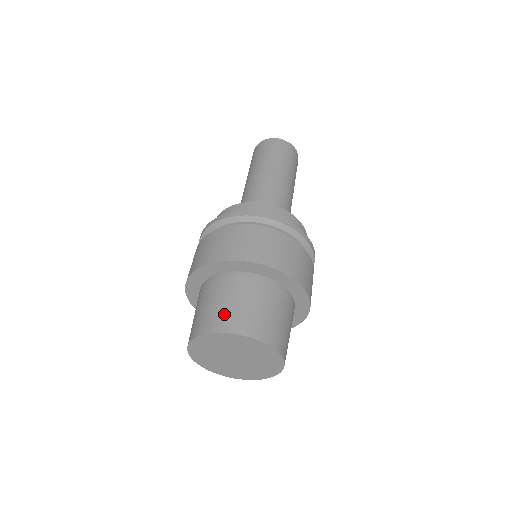
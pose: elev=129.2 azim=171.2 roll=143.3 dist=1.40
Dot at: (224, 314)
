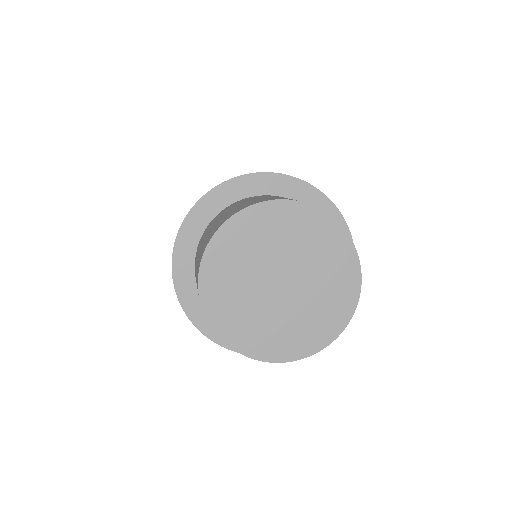
Dot at: (278, 197)
